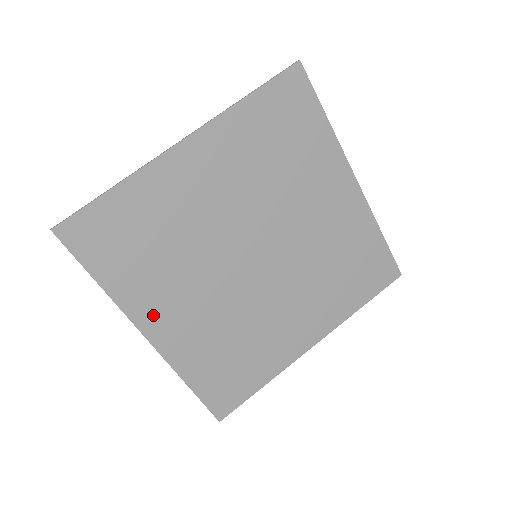
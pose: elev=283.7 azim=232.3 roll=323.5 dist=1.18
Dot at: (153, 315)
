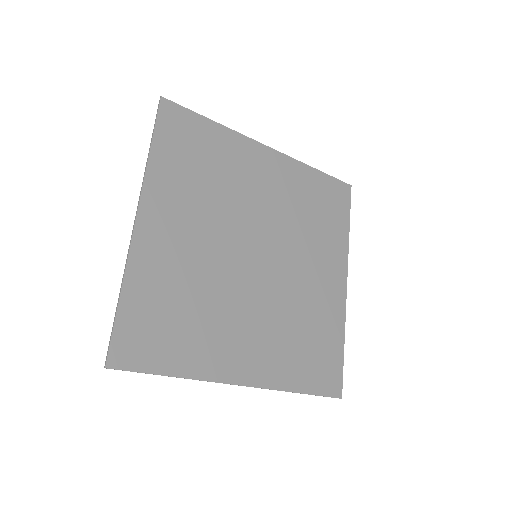
Dot at: (230, 364)
